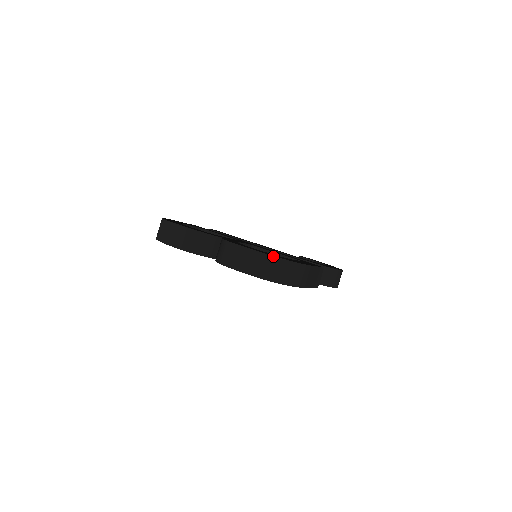
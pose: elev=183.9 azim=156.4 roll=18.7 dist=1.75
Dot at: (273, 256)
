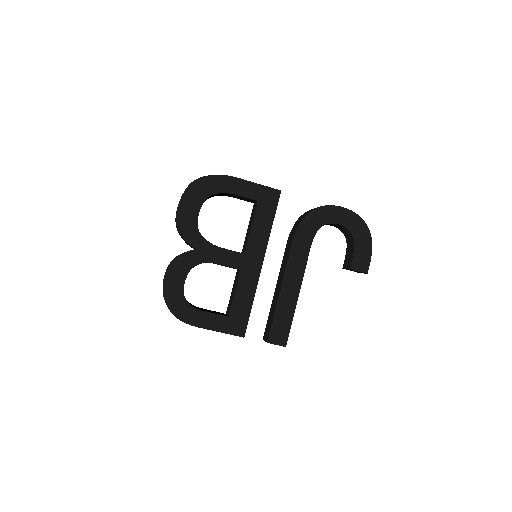
Dot at: occluded
